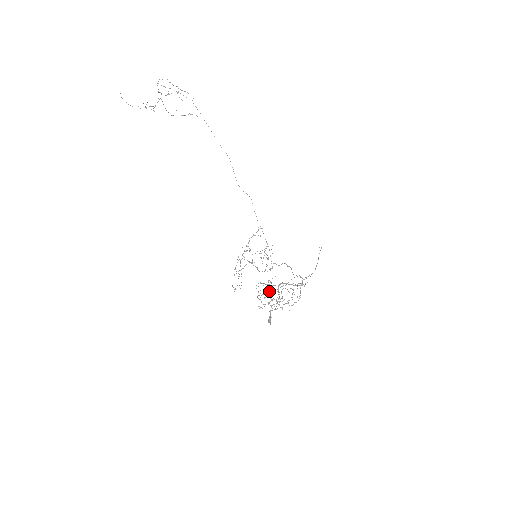
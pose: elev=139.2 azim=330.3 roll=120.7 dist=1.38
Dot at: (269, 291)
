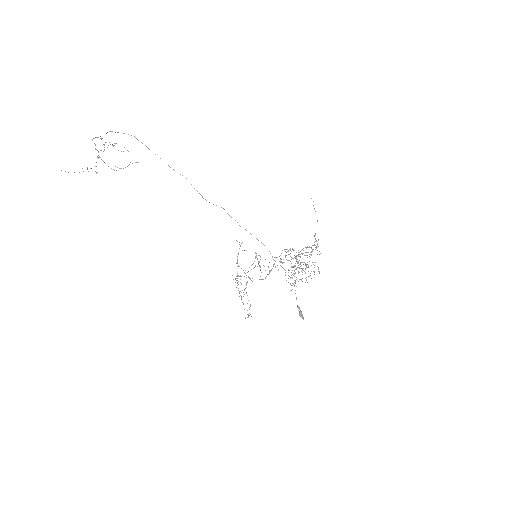
Dot at: occluded
